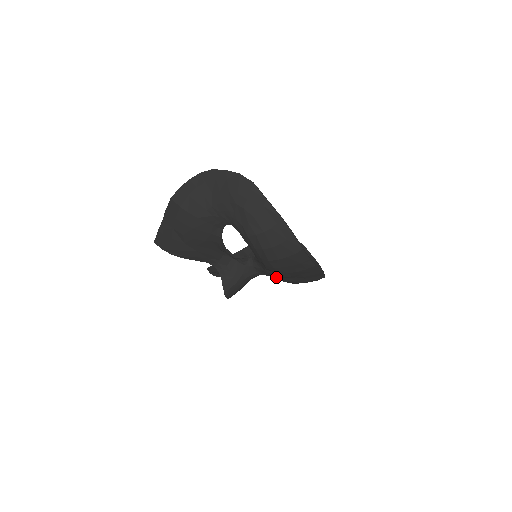
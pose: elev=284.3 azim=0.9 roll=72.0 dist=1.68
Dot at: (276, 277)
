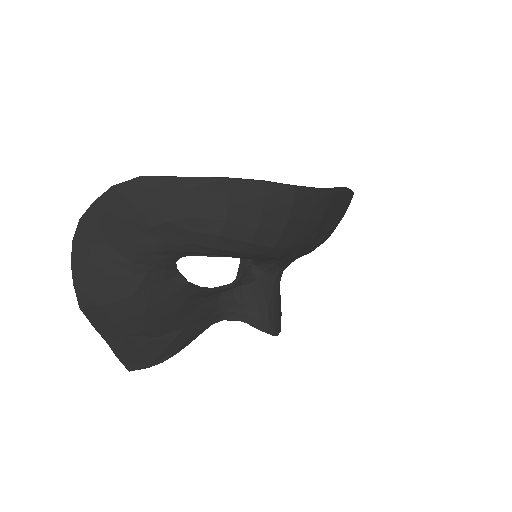
Dot at: (303, 254)
